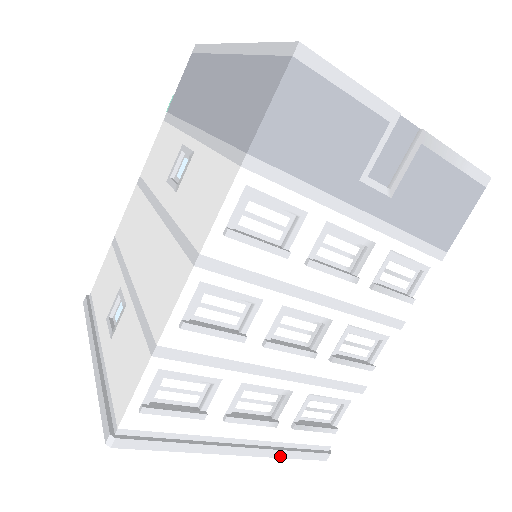
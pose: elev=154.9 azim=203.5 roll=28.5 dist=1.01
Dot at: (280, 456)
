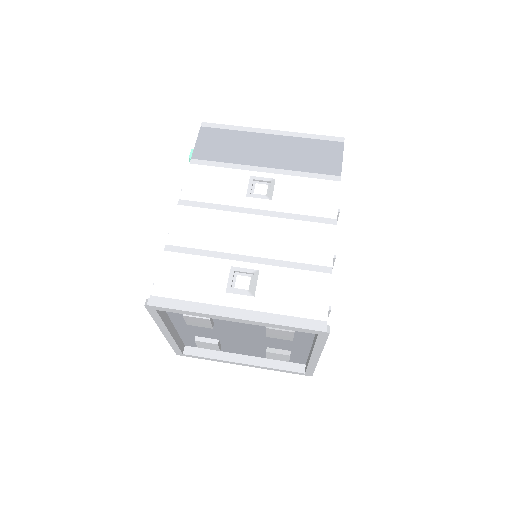
Dot at: (316, 365)
